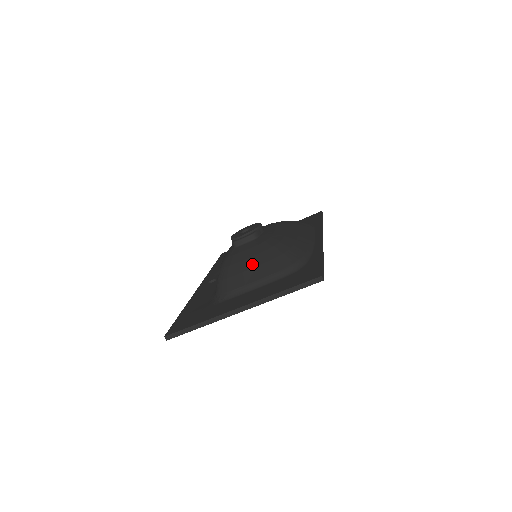
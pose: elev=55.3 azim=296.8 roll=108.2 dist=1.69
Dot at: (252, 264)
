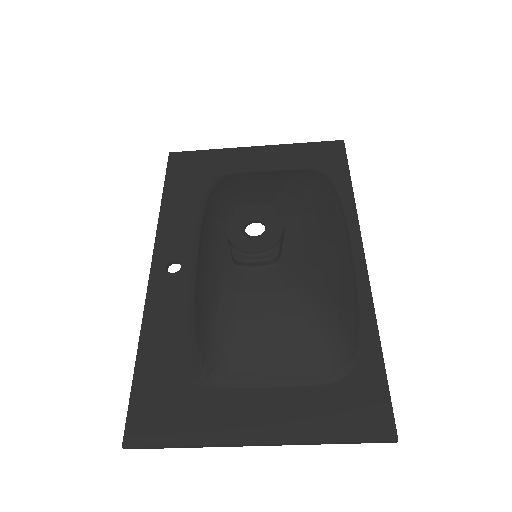
Dot at: (274, 337)
